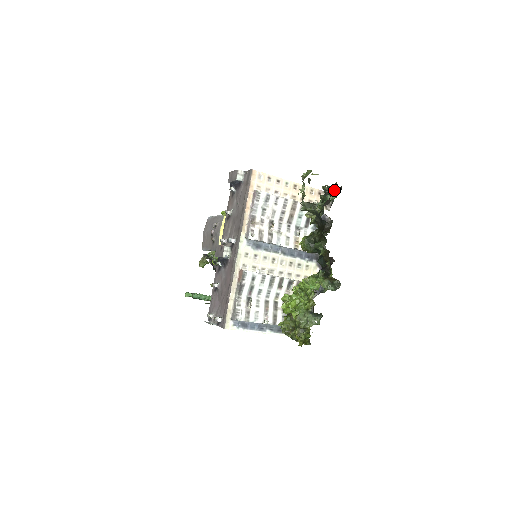
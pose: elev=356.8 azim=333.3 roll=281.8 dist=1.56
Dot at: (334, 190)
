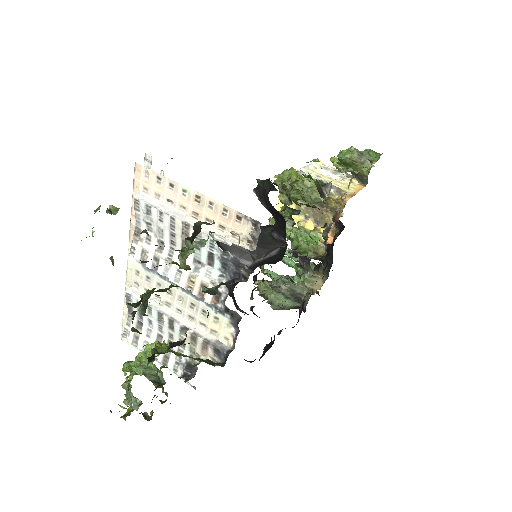
Dot at: occluded
